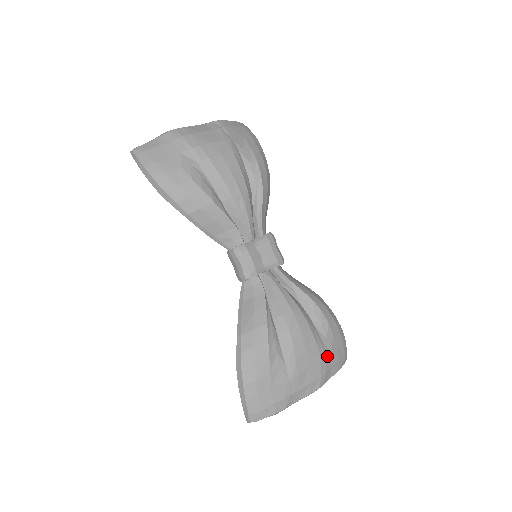
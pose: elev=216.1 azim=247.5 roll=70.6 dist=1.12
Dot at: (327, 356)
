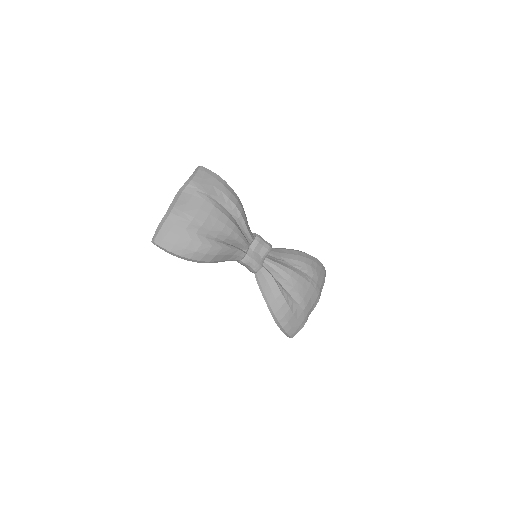
Dot at: (317, 283)
